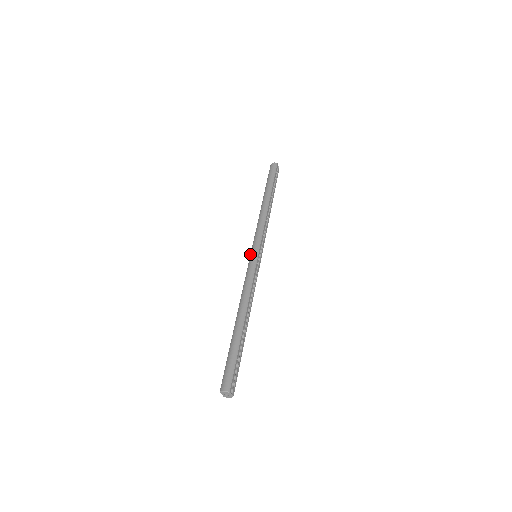
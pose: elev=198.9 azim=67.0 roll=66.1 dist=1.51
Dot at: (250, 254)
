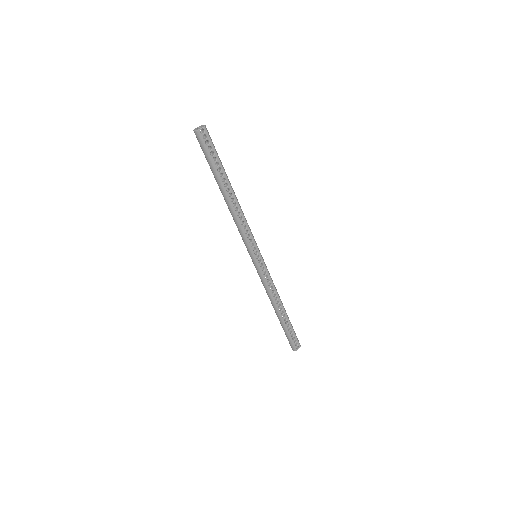
Dot at: occluded
